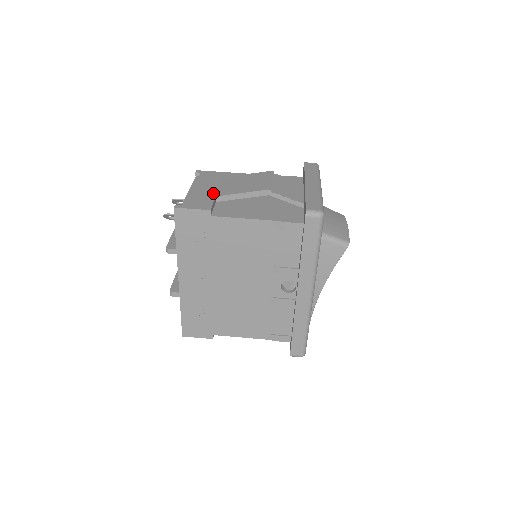
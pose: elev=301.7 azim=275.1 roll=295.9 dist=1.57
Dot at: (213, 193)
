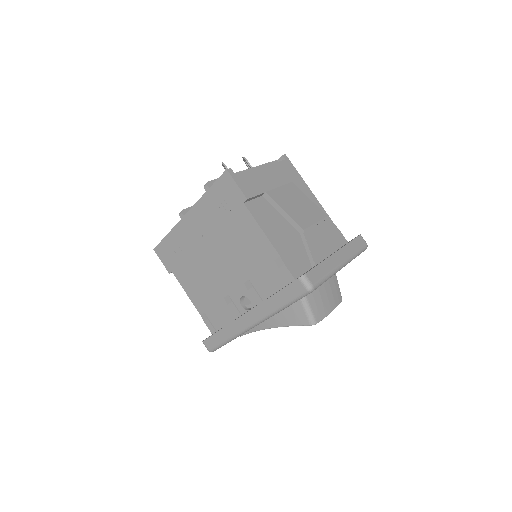
Dot at: (268, 187)
